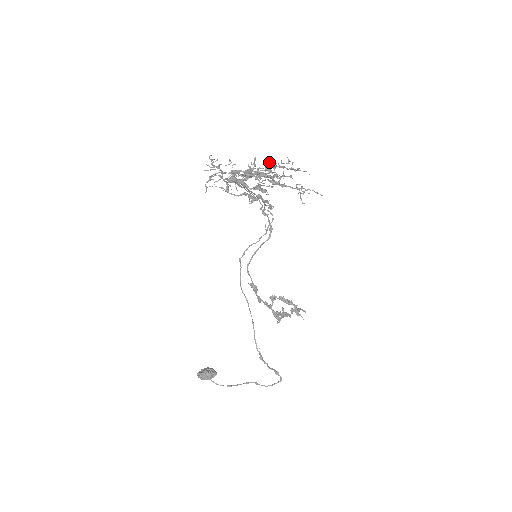
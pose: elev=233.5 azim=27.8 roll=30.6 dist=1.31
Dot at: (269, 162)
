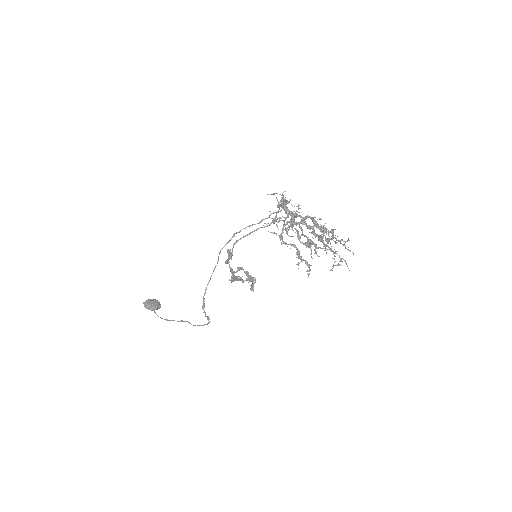
Dot at: (333, 237)
